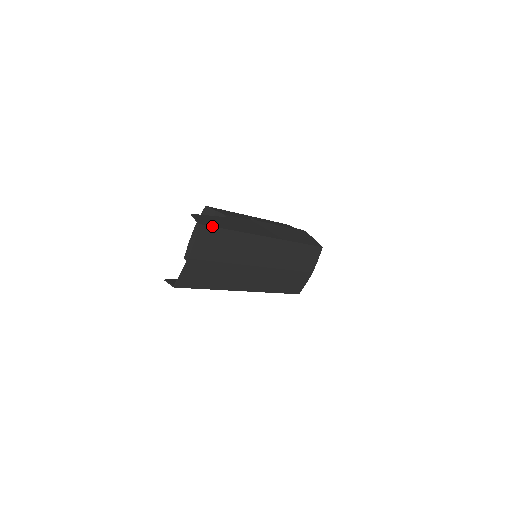
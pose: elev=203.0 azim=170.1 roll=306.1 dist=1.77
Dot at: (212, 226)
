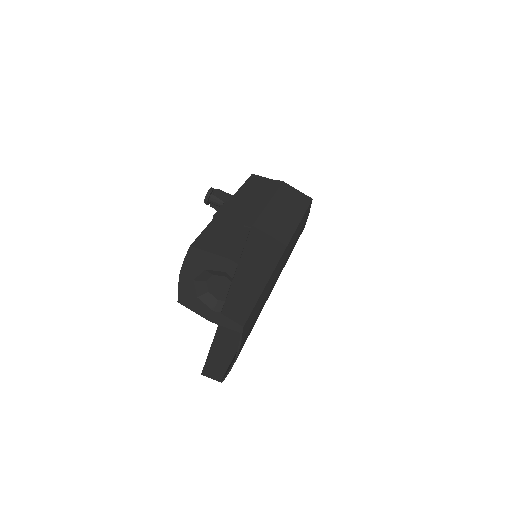
Dot at: (251, 312)
